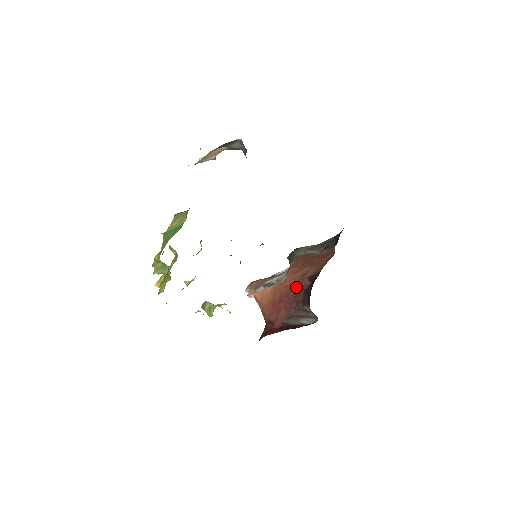
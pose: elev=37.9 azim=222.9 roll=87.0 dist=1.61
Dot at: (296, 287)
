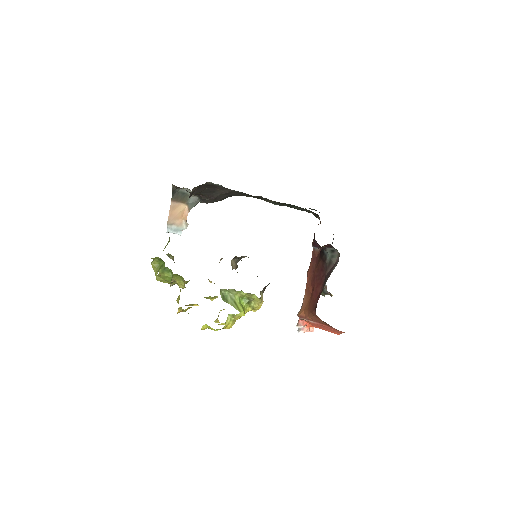
Dot at: (315, 265)
